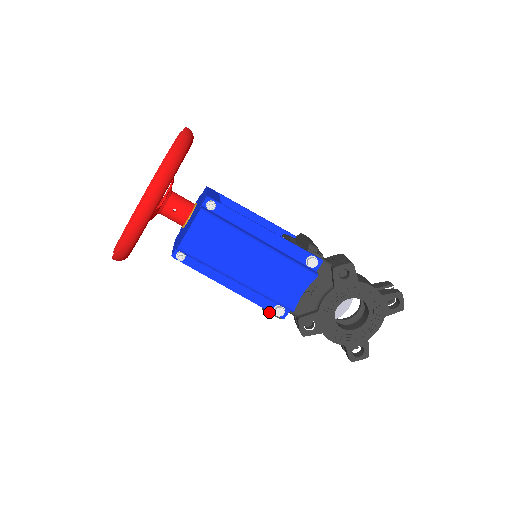
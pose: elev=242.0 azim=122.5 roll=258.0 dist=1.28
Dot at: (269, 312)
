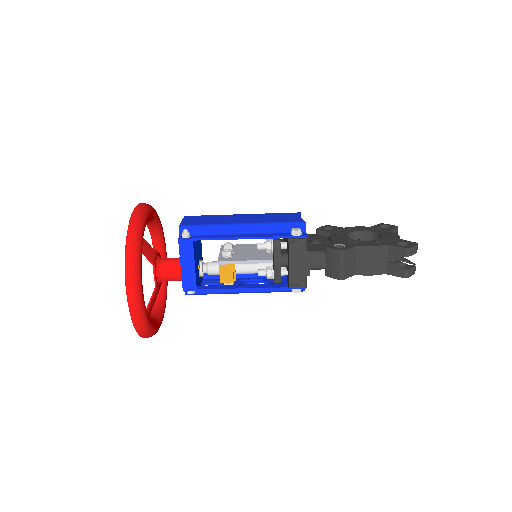
Dot at: (290, 239)
